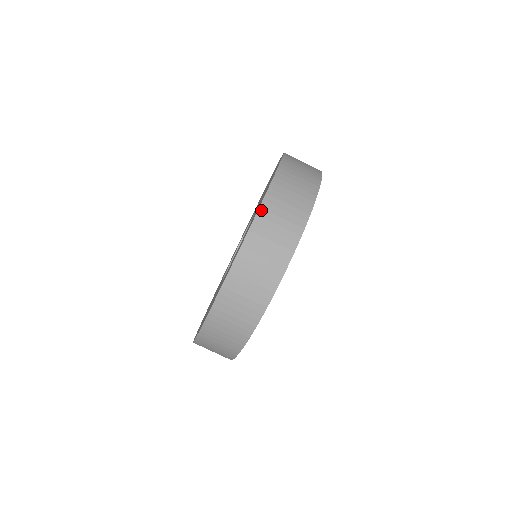
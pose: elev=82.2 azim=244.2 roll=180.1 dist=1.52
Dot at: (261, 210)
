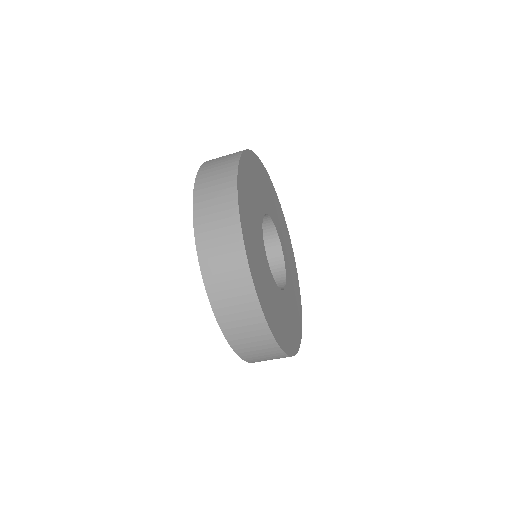
Dot at: occluded
